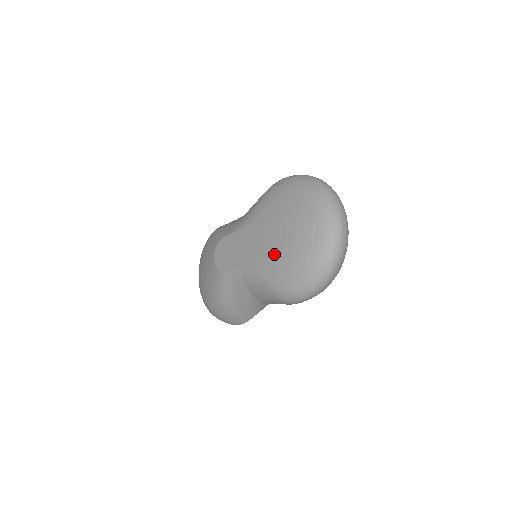
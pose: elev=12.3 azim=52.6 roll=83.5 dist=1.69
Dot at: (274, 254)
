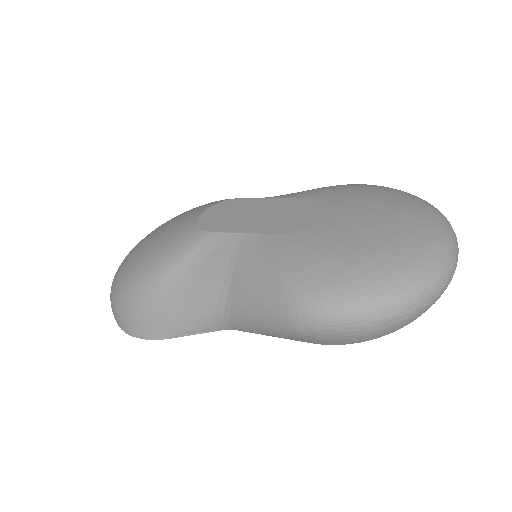
Dot at: (325, 236)
